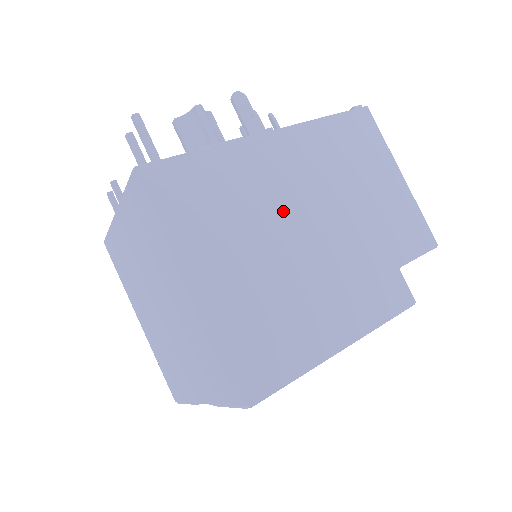
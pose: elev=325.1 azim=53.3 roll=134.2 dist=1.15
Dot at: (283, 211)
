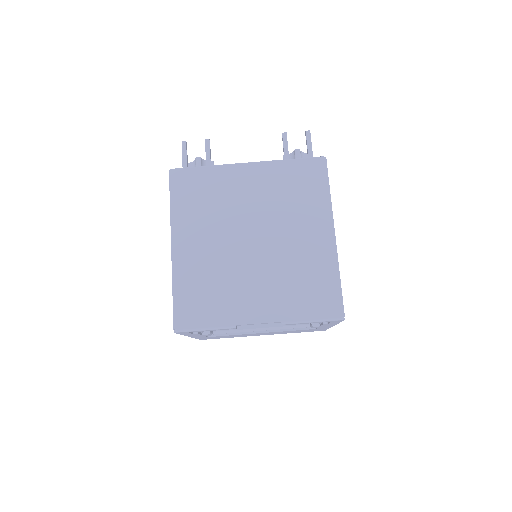
Dot at: occluded
